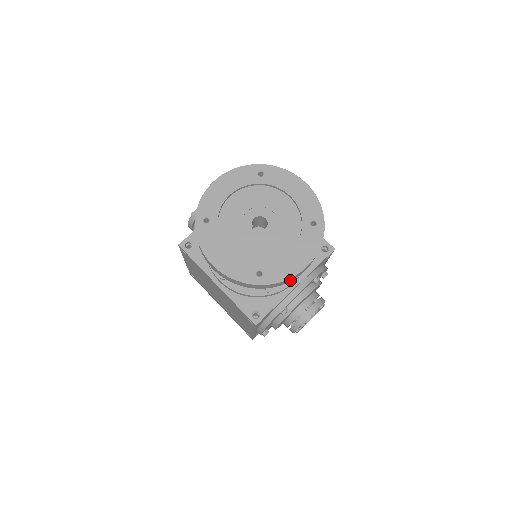
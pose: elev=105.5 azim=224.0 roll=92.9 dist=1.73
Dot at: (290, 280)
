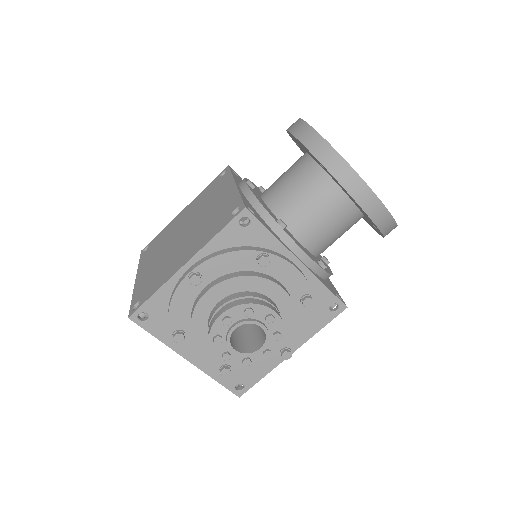
Dot at: (350, 186)
